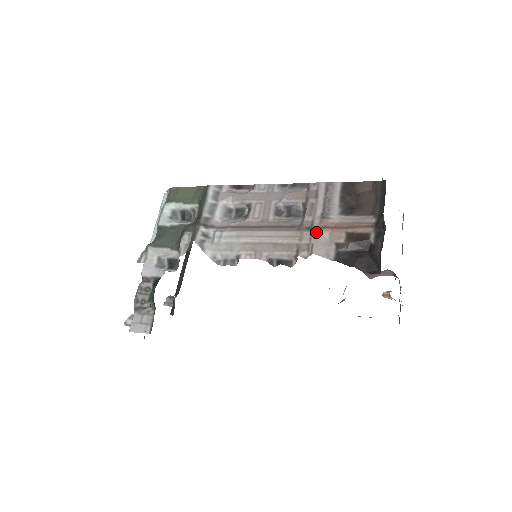
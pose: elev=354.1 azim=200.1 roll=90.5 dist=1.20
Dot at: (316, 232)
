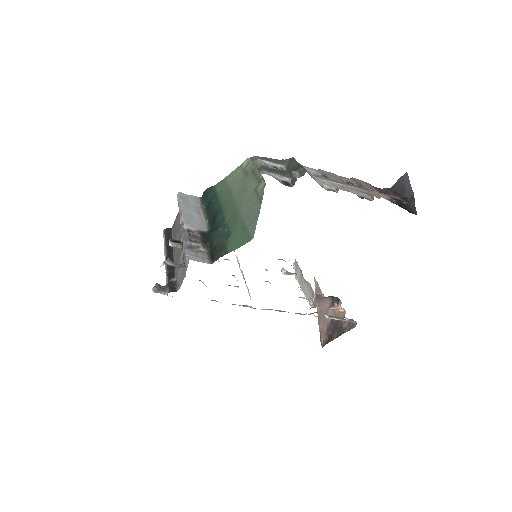
Dot at: (375, 192)
